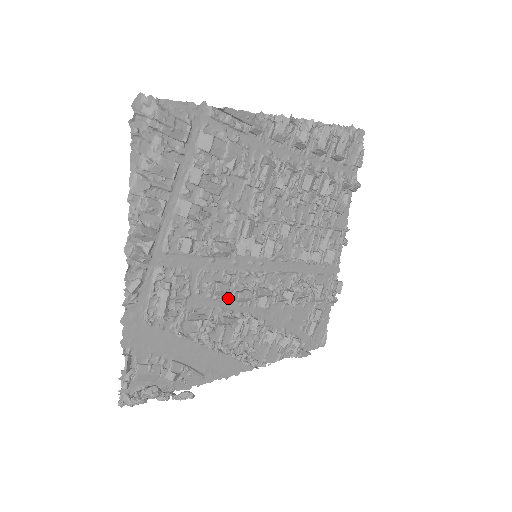
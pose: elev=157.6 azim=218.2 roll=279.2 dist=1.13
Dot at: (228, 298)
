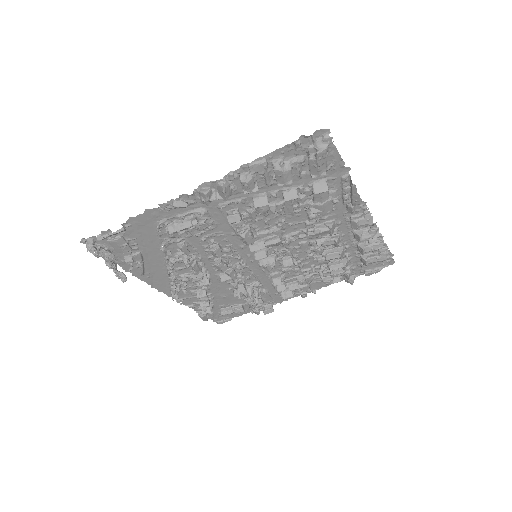
Dot at: (212, 257)
